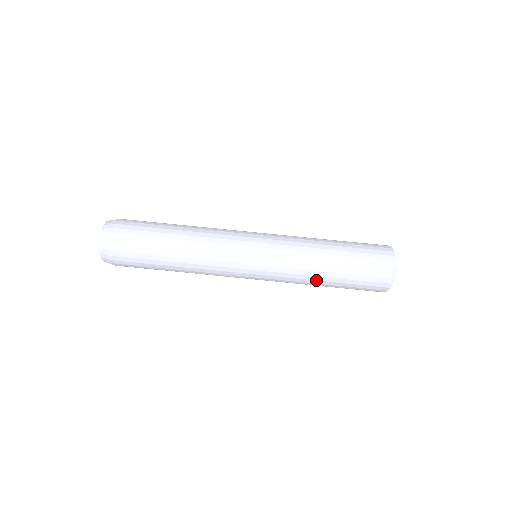
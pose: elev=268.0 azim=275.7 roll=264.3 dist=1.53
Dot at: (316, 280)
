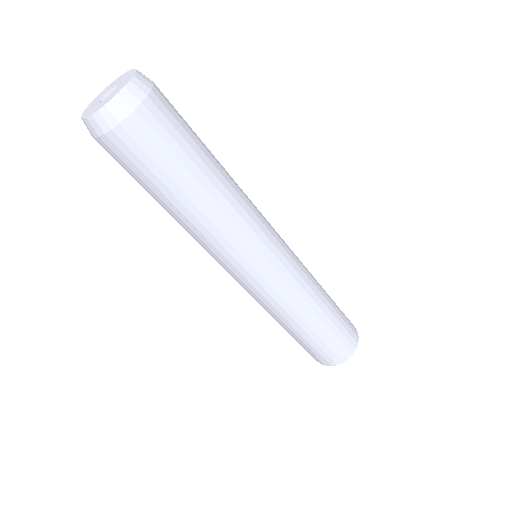
Dot at: (280, 323)
